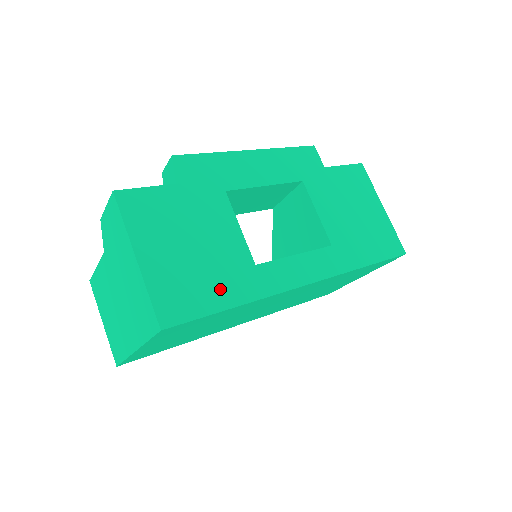
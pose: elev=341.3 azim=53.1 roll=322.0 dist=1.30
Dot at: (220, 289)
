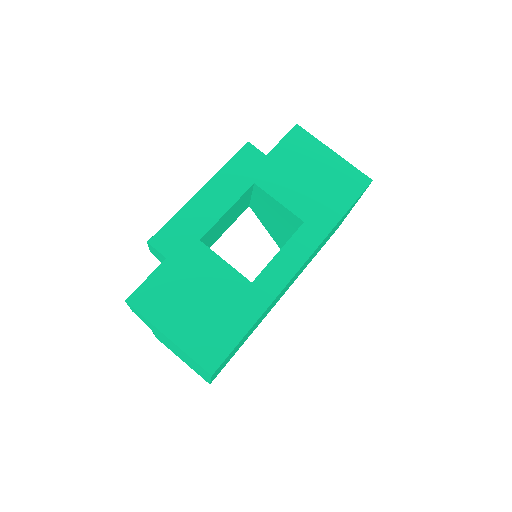
Dot at: (236, 320)
